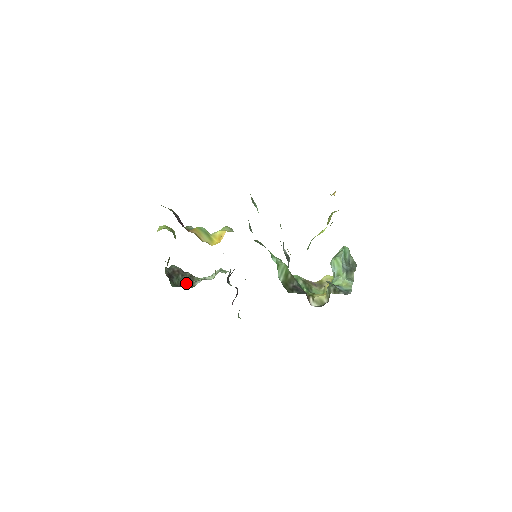
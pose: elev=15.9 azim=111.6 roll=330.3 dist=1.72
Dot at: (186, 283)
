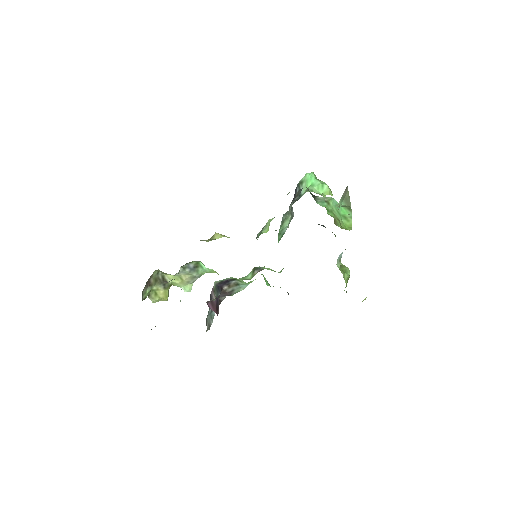
Dot at: occluded
